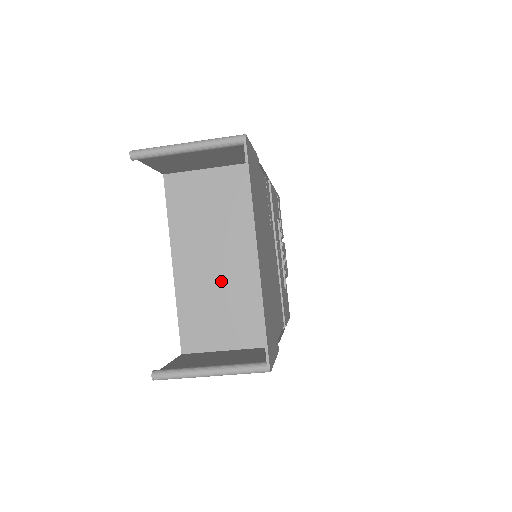
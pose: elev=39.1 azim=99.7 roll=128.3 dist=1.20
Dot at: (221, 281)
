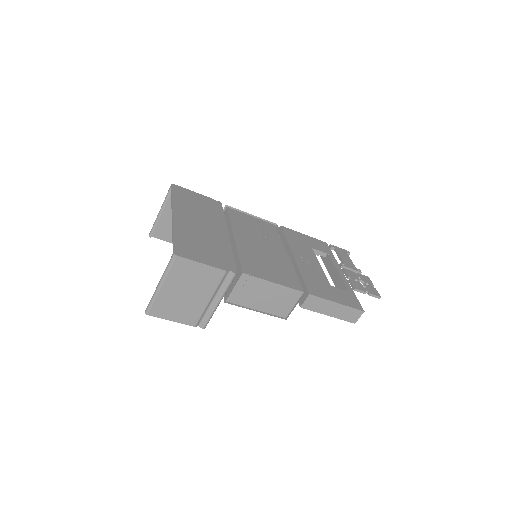
Dot at: occluded
